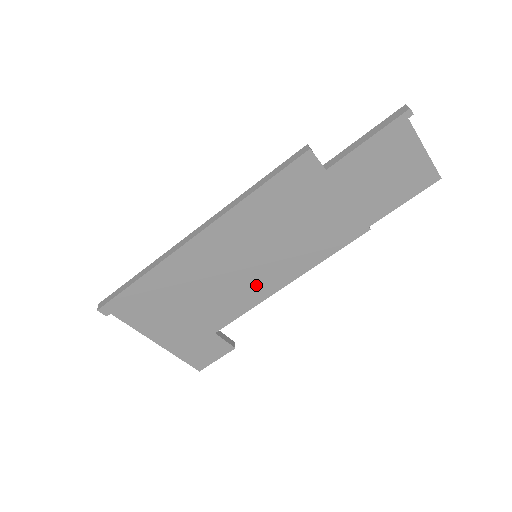
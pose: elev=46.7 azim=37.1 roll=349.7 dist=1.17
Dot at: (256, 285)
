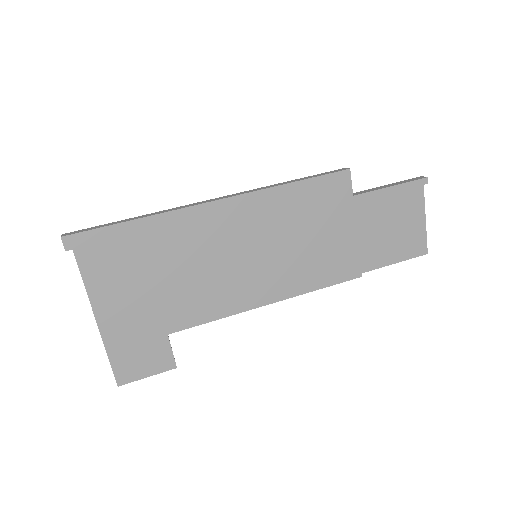
Dot at: (241, 290)
